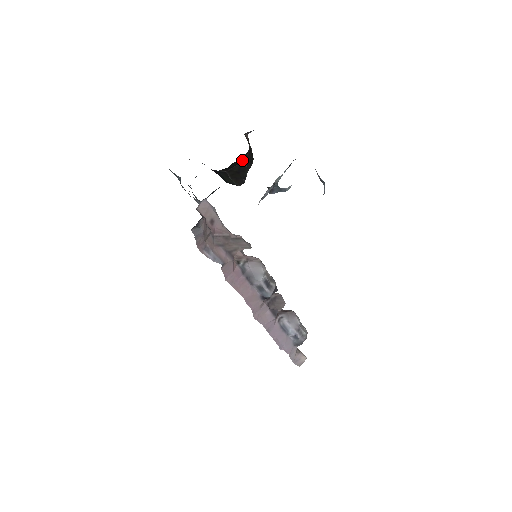
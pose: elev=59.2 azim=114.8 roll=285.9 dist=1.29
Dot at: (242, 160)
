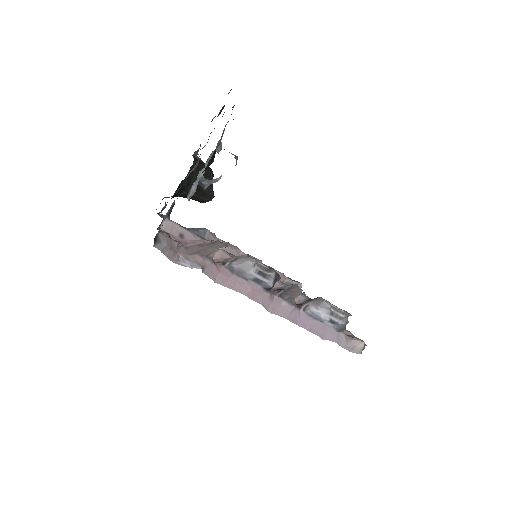
Dot at: (192, 176)
